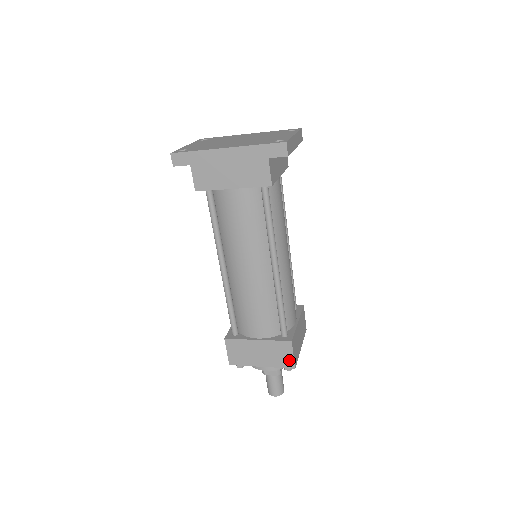
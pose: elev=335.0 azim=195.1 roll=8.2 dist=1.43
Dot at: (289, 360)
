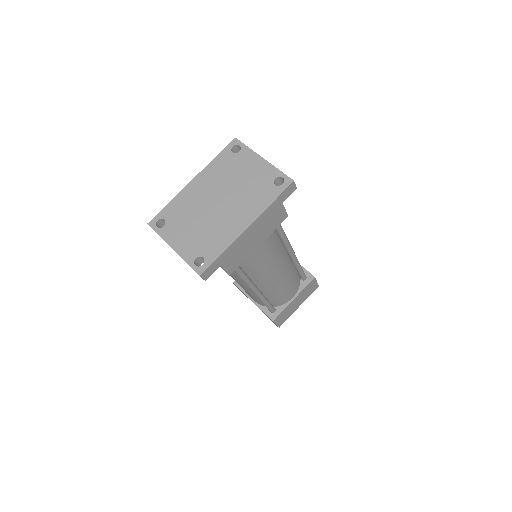
Dot at: (315, 286)
